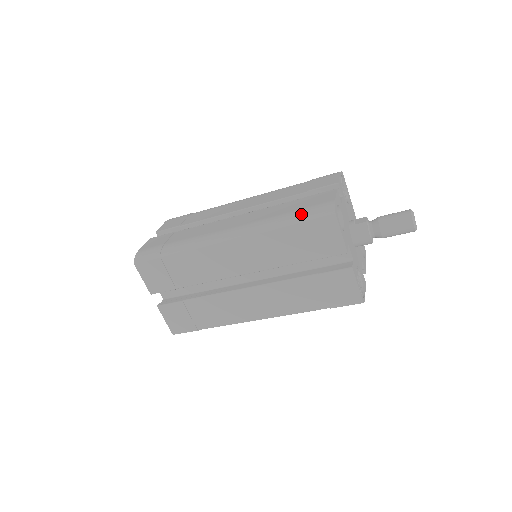
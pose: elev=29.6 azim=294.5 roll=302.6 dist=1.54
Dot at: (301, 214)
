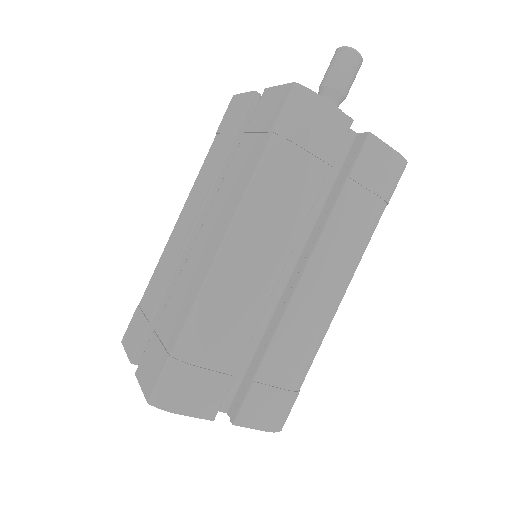
Dot at: occluded
